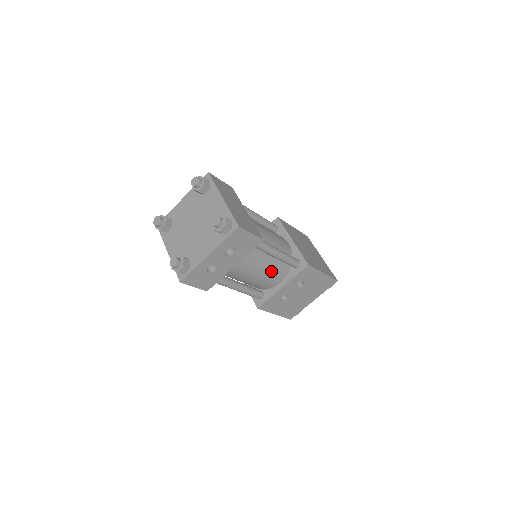
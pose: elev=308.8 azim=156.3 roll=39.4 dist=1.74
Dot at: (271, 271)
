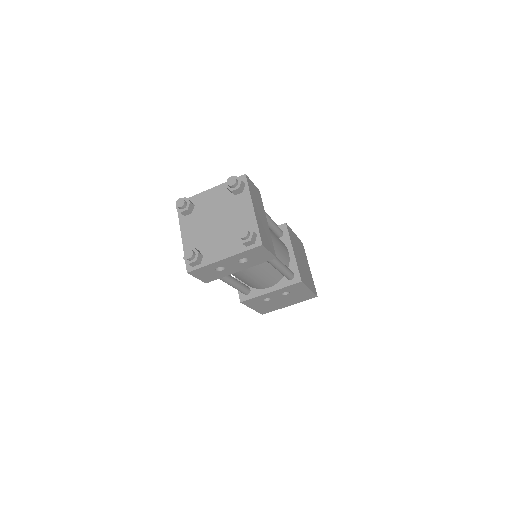
Dot at: (267, 278)
